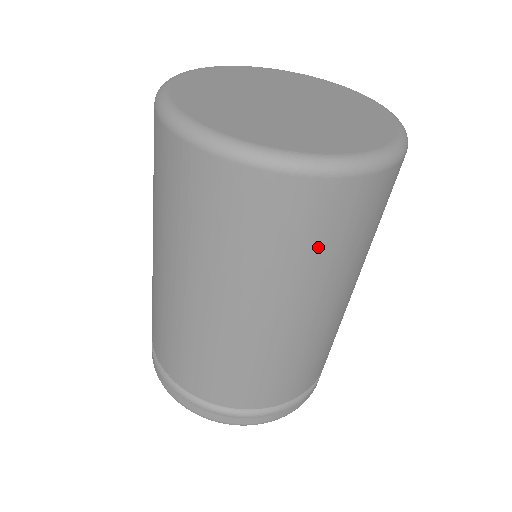
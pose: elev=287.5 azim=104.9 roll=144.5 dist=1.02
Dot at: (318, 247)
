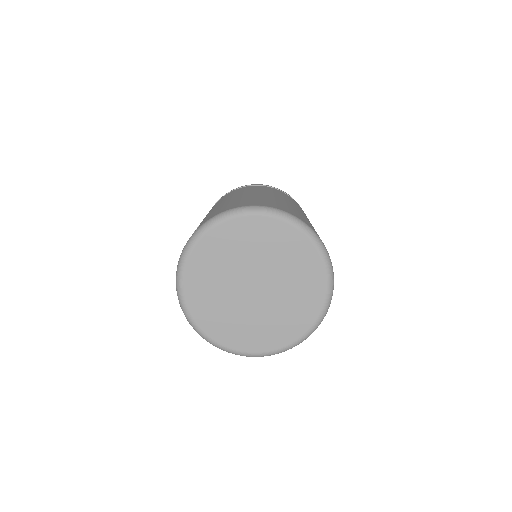
Dot at: occluded
